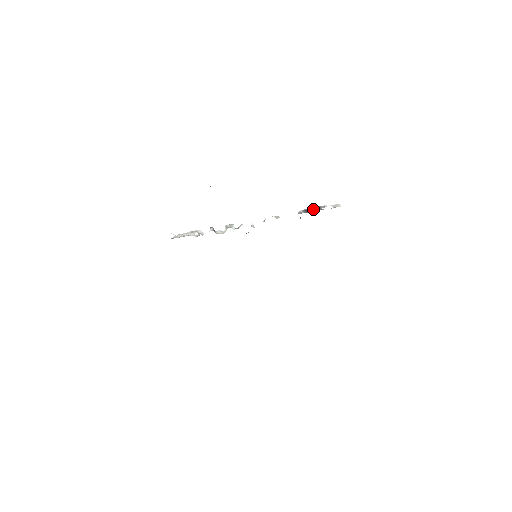
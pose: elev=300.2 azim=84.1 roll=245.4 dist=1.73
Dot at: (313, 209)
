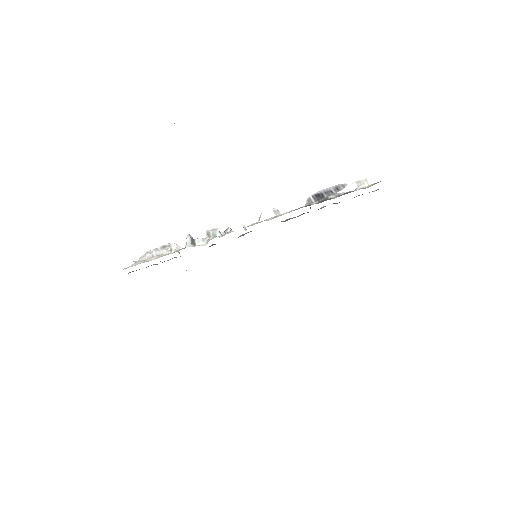
Dot at: (328, 193)
